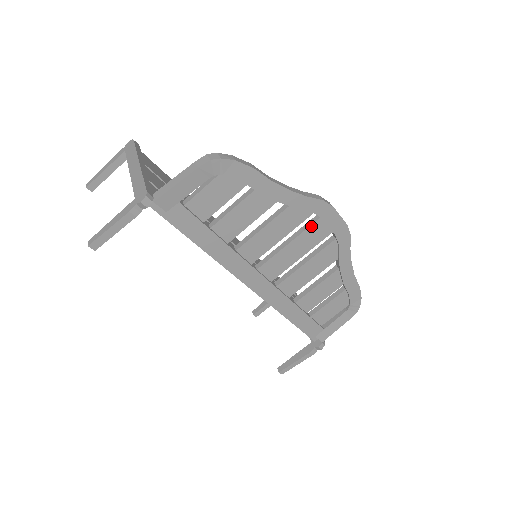
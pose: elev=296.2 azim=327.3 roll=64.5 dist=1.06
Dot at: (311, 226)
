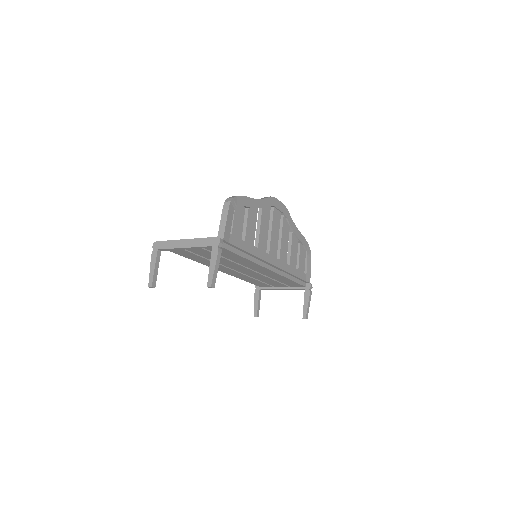
Dot at: (273, 214)
